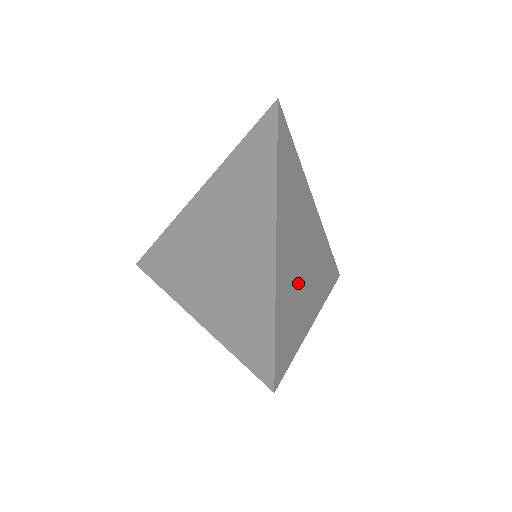
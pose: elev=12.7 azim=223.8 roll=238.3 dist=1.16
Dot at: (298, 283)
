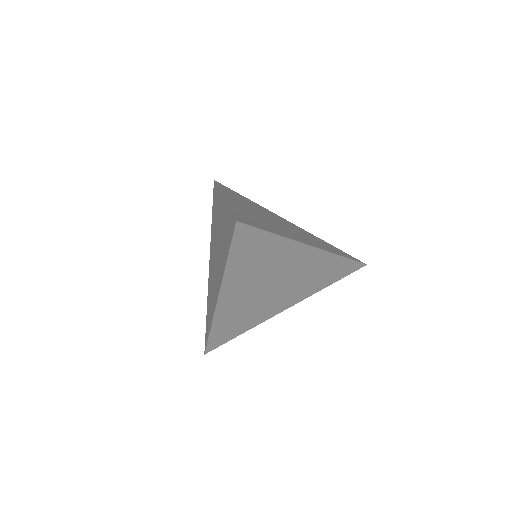
Dot at: occluded
